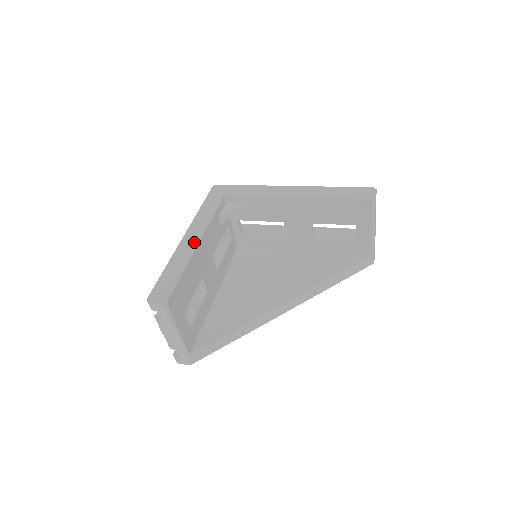
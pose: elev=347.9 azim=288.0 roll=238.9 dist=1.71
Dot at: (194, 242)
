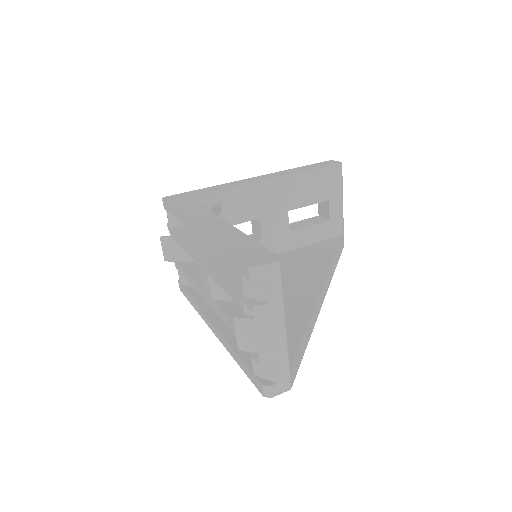
Dot at: (219, 223)
